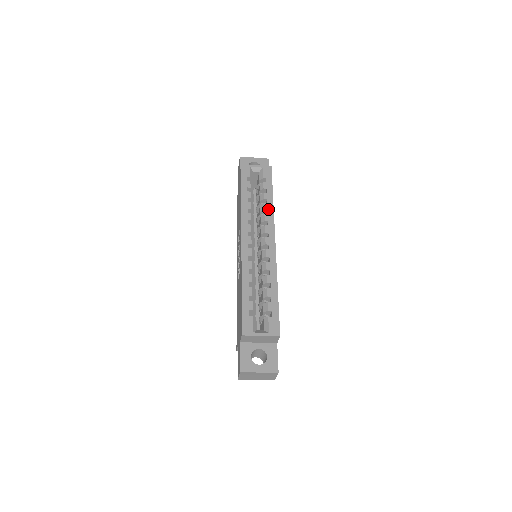
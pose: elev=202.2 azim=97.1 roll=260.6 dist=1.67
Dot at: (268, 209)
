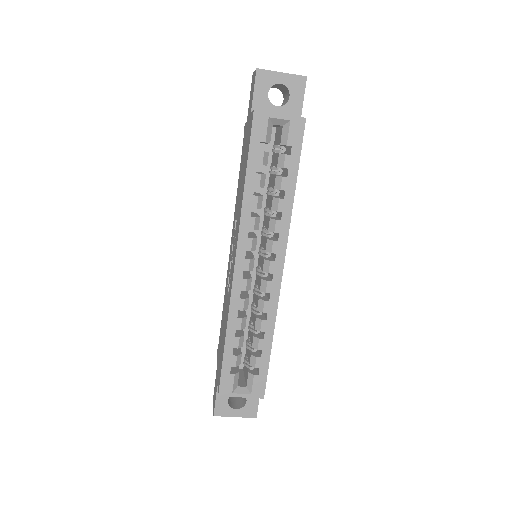
Dot at: (283, 211)
